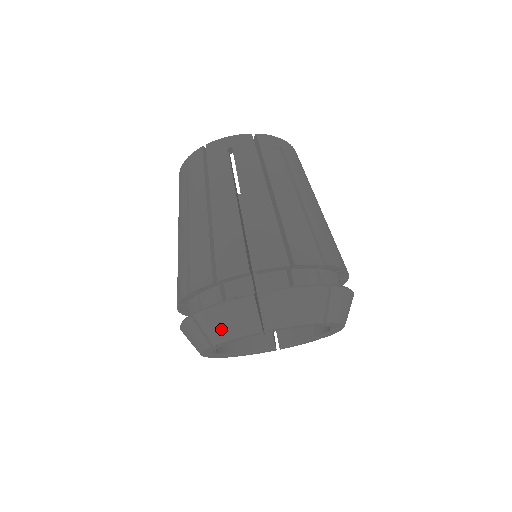
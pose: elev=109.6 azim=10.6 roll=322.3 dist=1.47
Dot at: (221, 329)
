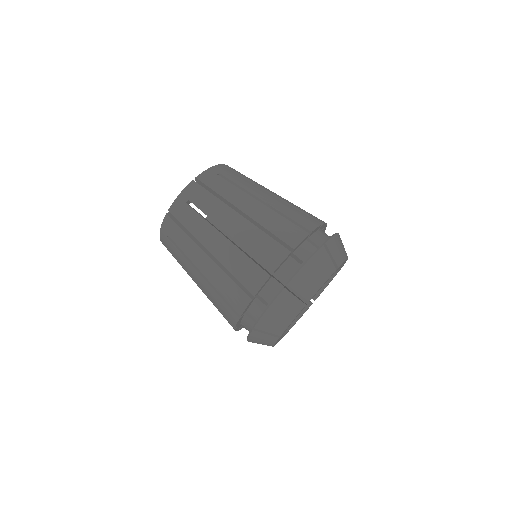
Dot at: (279, 323)
